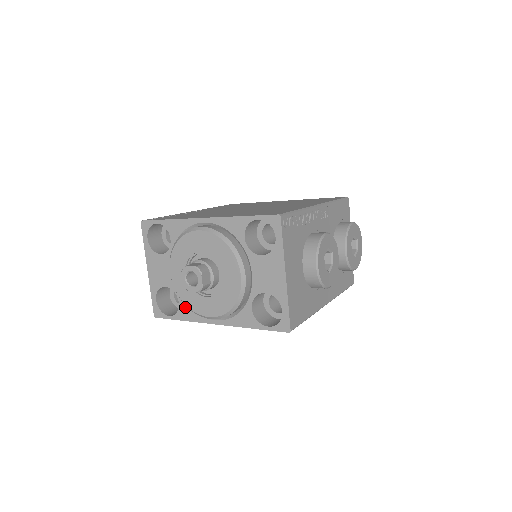
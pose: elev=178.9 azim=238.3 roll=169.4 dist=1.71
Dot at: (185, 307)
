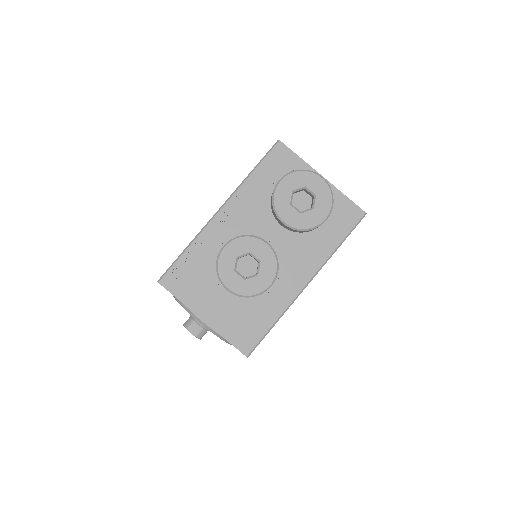
Dot at: occluded
